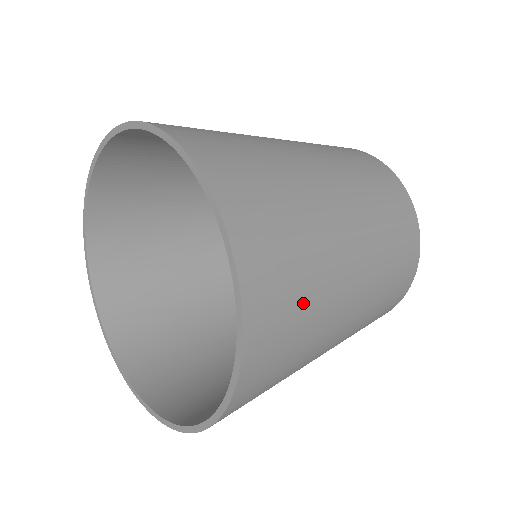
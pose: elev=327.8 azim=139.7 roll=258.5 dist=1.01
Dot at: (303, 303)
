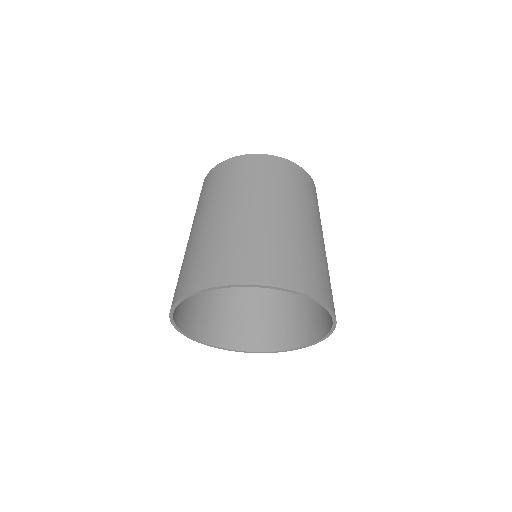
Dot at: occluded
